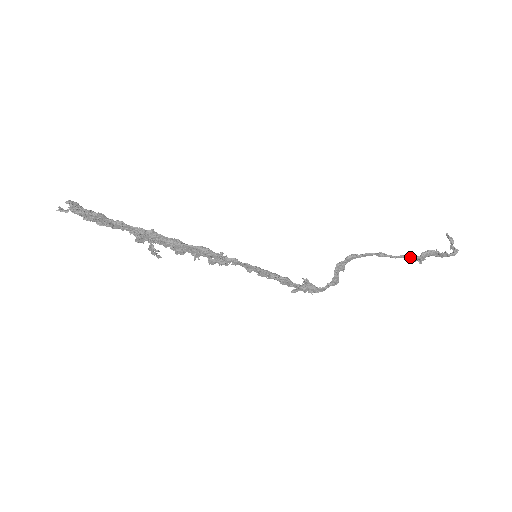
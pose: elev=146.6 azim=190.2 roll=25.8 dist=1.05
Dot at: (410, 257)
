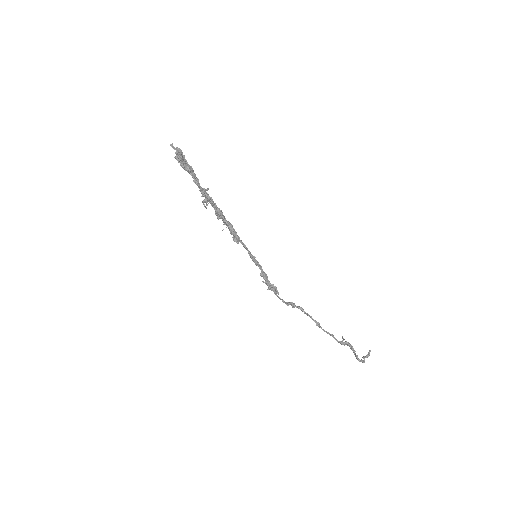
Dot at: (335, 338)
